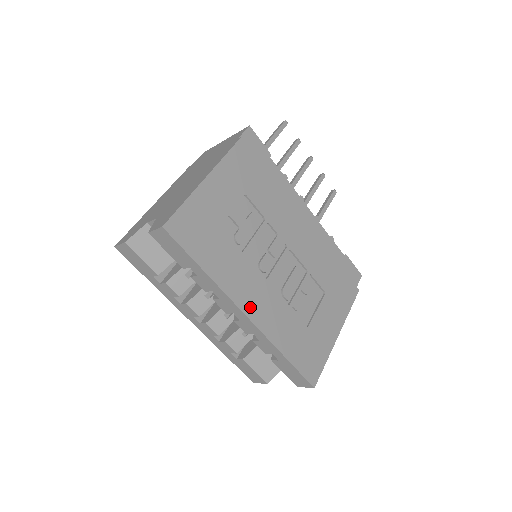
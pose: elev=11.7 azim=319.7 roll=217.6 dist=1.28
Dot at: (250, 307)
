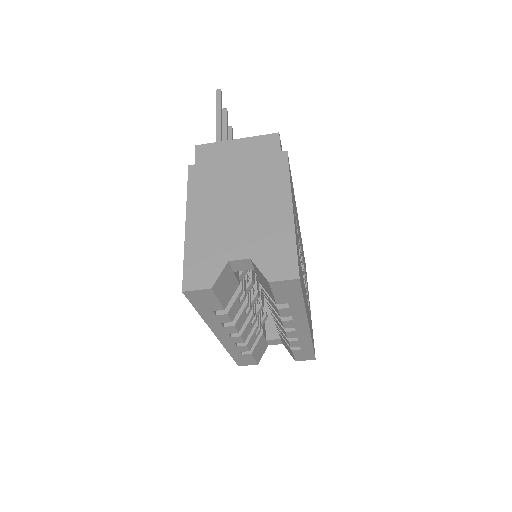
Dot at: (308, 319)
